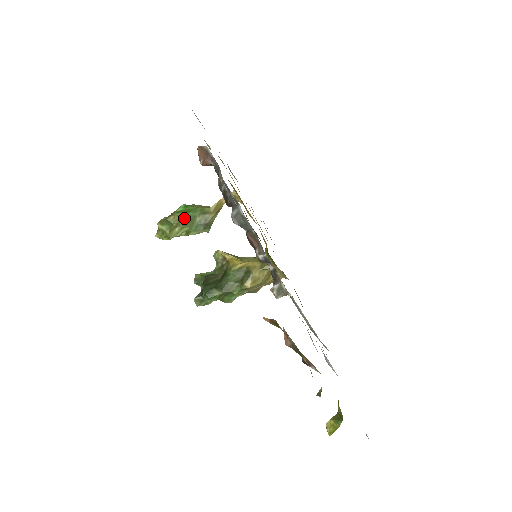
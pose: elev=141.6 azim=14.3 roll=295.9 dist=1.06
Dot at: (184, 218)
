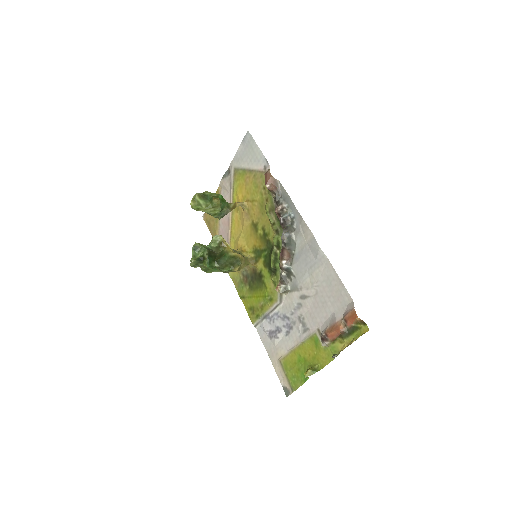
Dot at: (221, 205)
